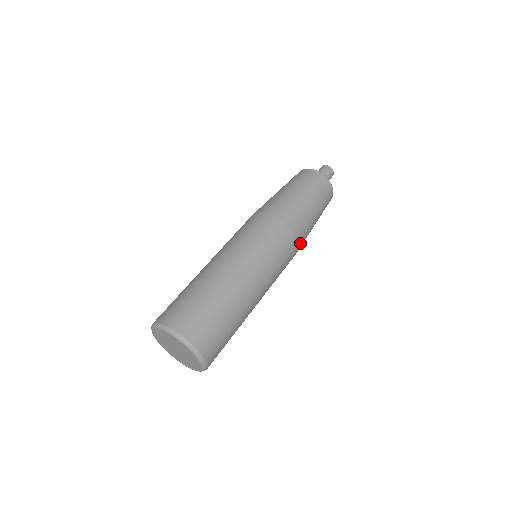
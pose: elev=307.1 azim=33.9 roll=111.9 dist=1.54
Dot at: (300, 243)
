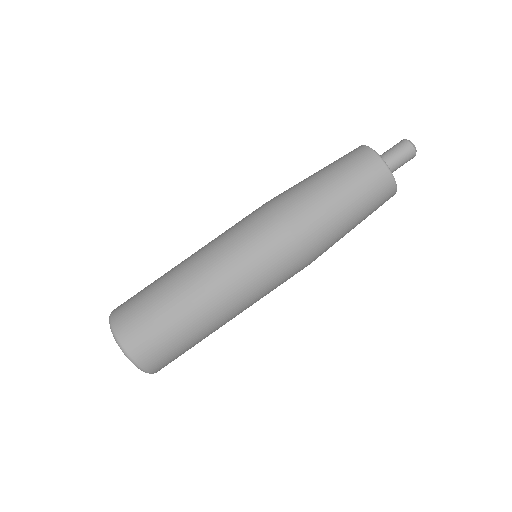
Dot at: occluded
